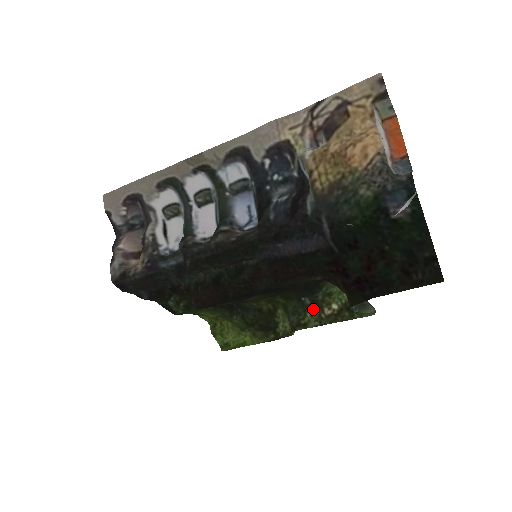
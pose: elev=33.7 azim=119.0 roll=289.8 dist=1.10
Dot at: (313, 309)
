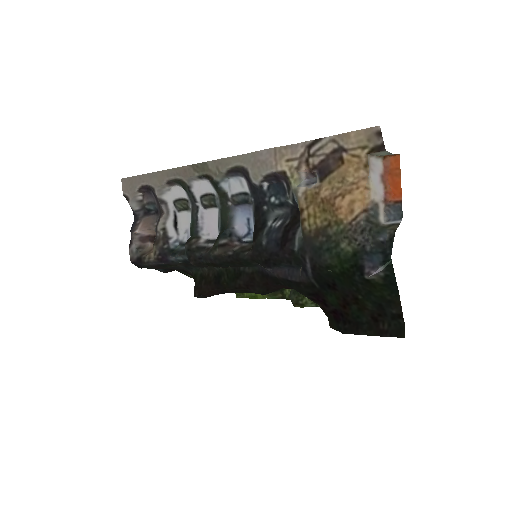
Dot at: occluded
